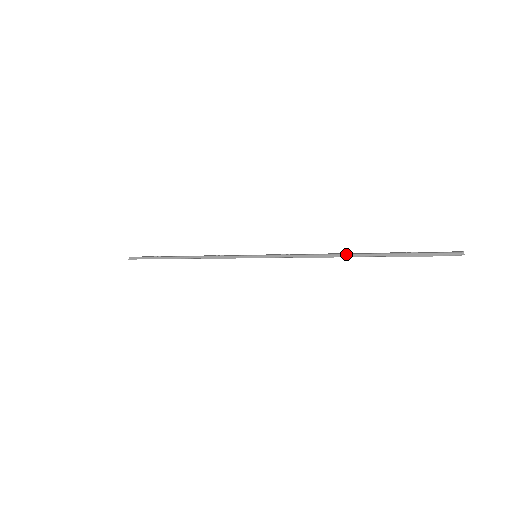
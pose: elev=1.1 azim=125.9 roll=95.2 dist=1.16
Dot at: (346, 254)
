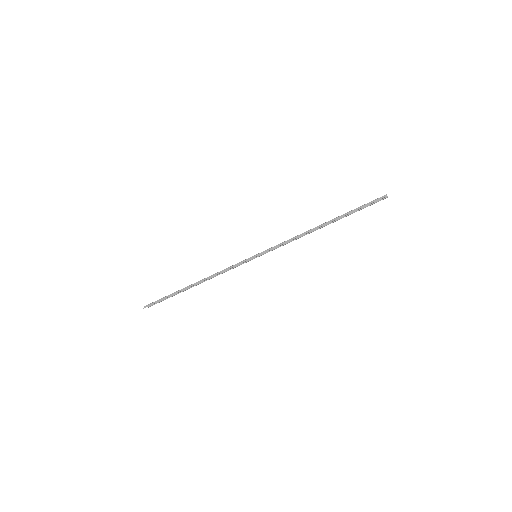
Dot at: (320, 225)
